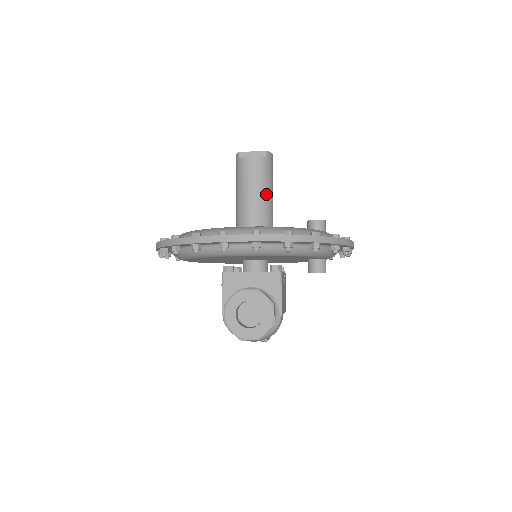
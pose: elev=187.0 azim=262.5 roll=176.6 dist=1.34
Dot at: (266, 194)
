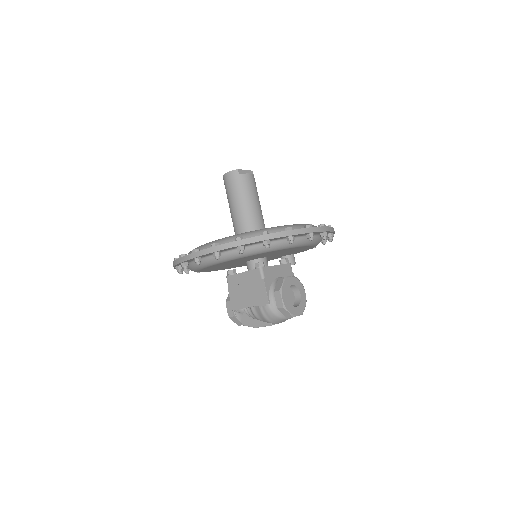
Dot at: (260, 205)
